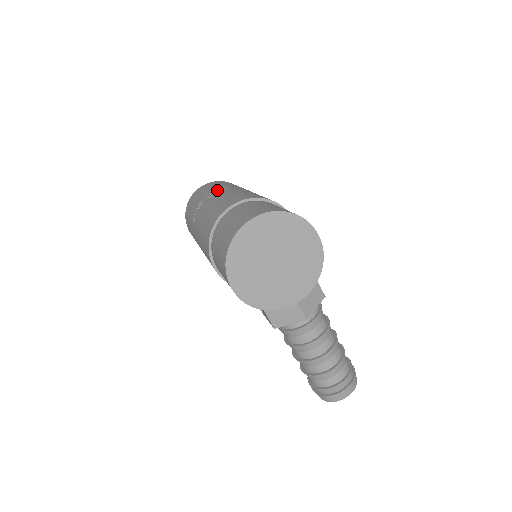
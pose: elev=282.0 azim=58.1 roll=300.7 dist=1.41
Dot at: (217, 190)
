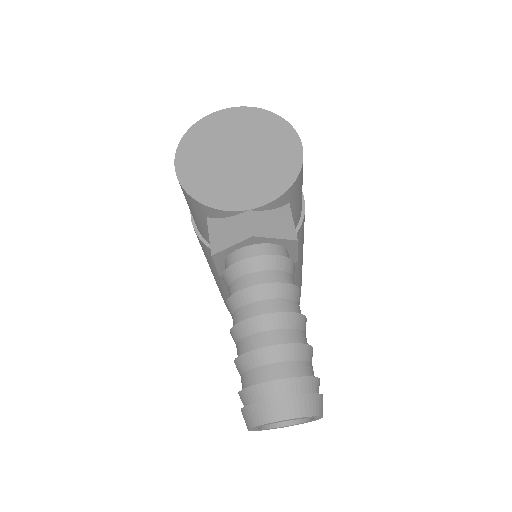
Dot at: occluded
